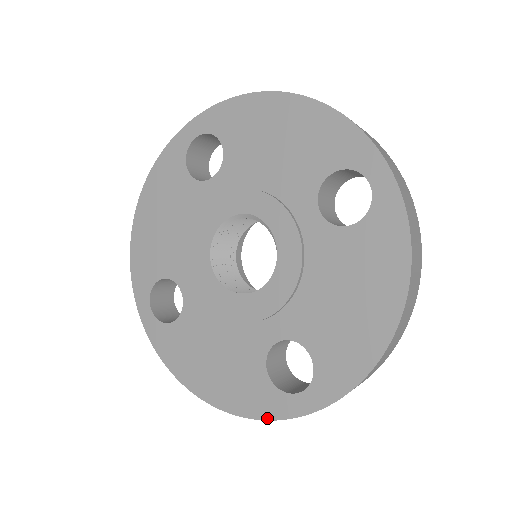
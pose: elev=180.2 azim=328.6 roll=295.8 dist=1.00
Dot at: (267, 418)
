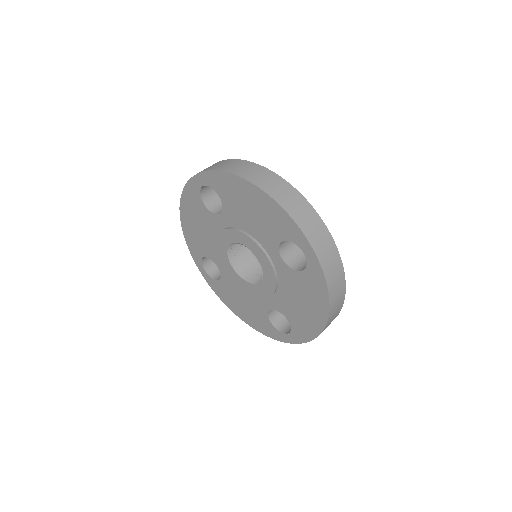
Dot at: (273, 338)
